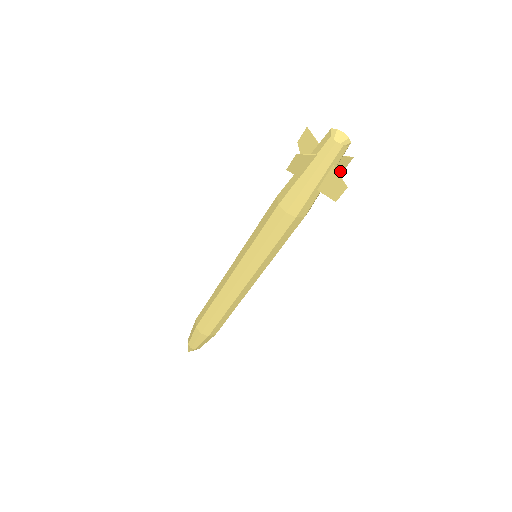
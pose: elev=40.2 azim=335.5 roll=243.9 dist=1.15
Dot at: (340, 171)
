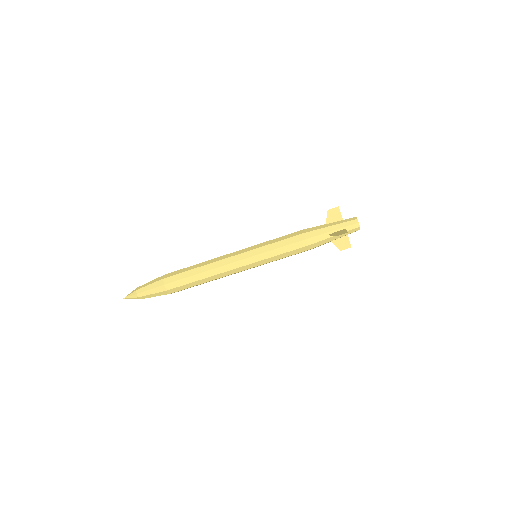
Dot at: (339, 249)
